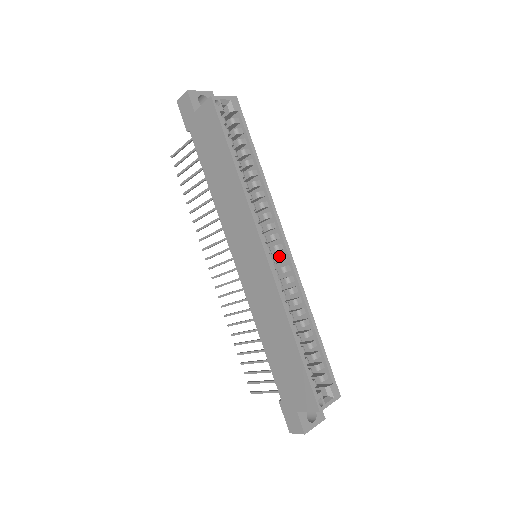
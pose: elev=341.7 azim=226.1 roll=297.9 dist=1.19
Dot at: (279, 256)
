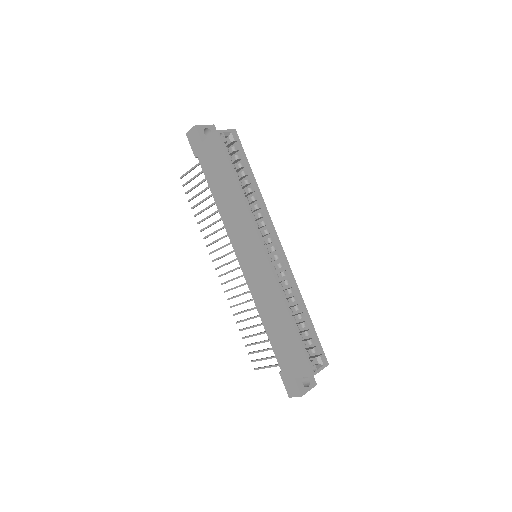
Dot at: (275, 255)
